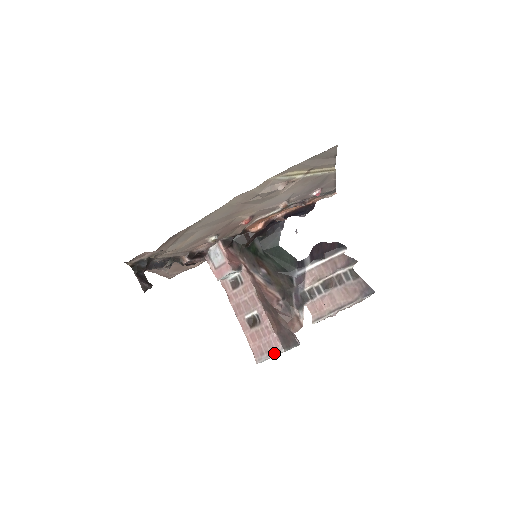
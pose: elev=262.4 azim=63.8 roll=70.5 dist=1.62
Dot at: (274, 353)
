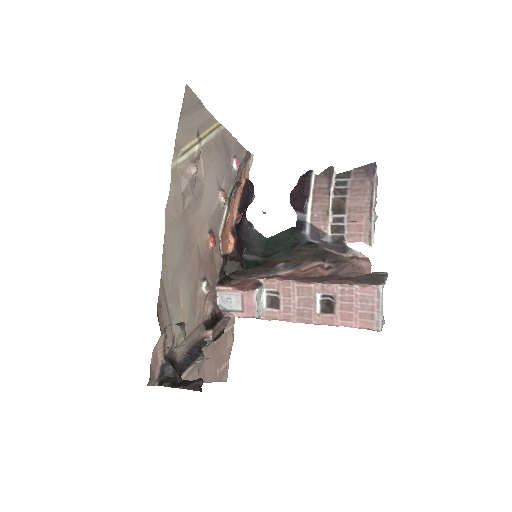
Dot at: (378, 300)
